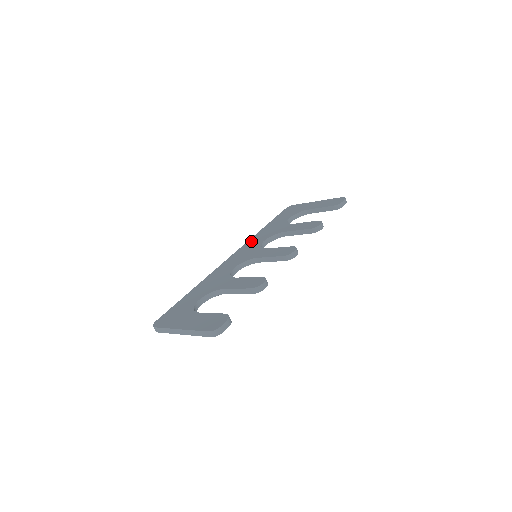
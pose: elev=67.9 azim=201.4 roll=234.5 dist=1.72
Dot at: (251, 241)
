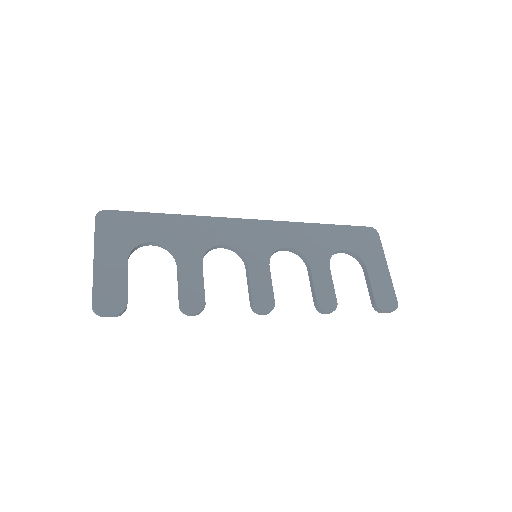
Dot at: (286, 227)
